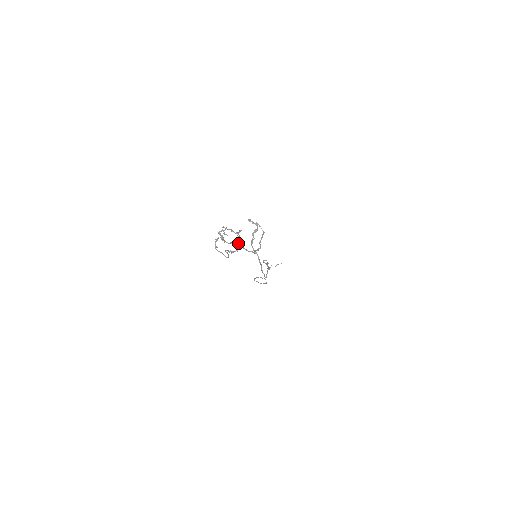
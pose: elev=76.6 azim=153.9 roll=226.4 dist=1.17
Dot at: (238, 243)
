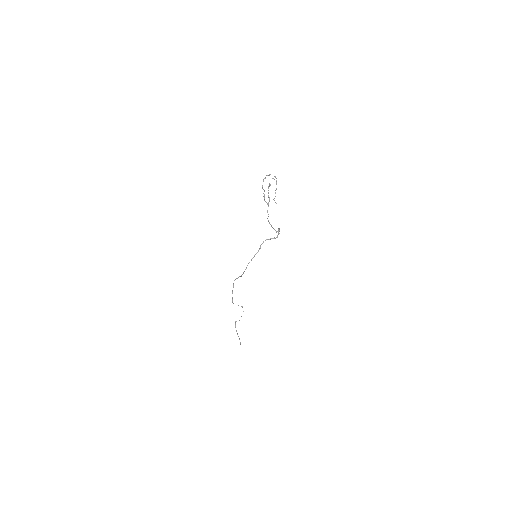
Dot at: occluded
